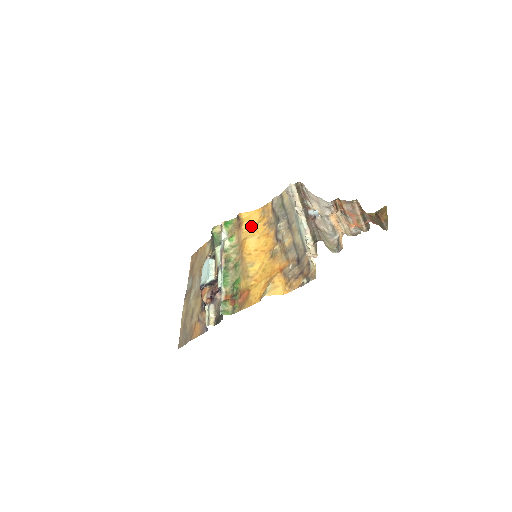
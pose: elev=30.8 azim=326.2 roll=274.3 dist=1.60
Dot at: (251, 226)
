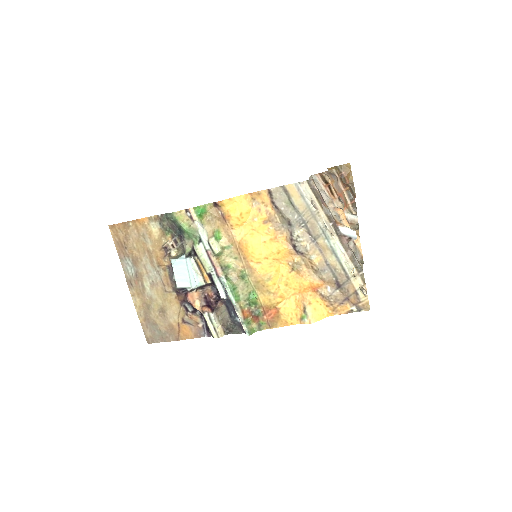
Dot at: (244, 222)
